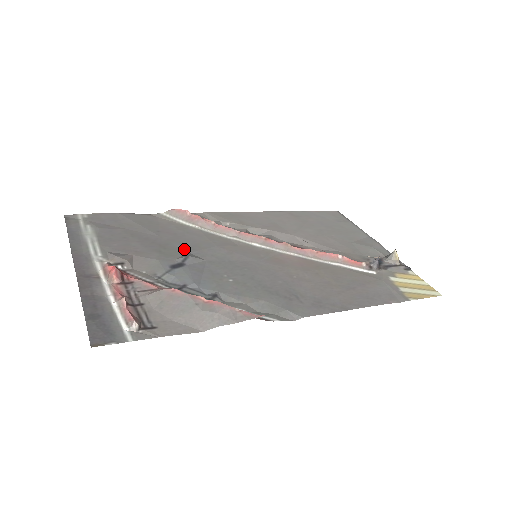
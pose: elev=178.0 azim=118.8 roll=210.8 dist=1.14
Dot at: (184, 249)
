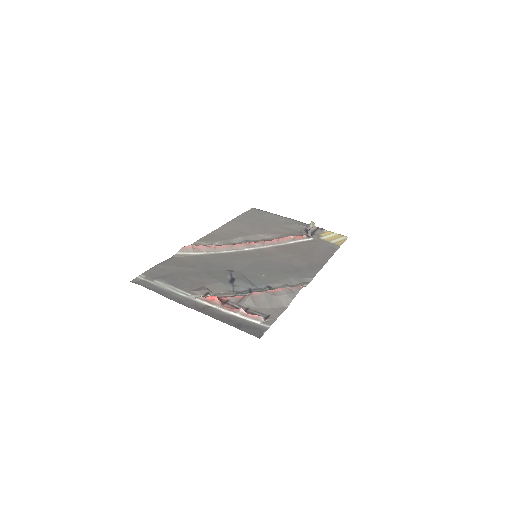
Dot at: (221, 270)
